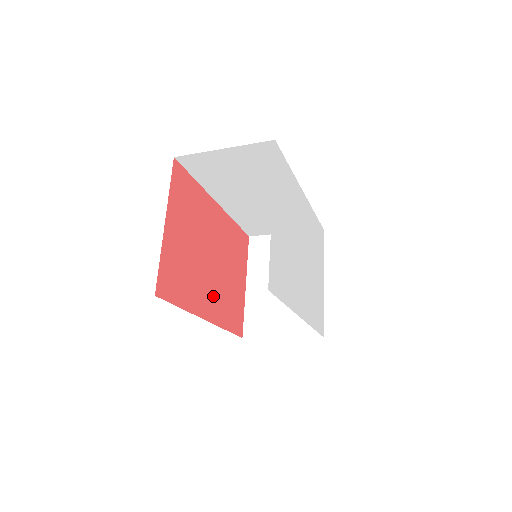
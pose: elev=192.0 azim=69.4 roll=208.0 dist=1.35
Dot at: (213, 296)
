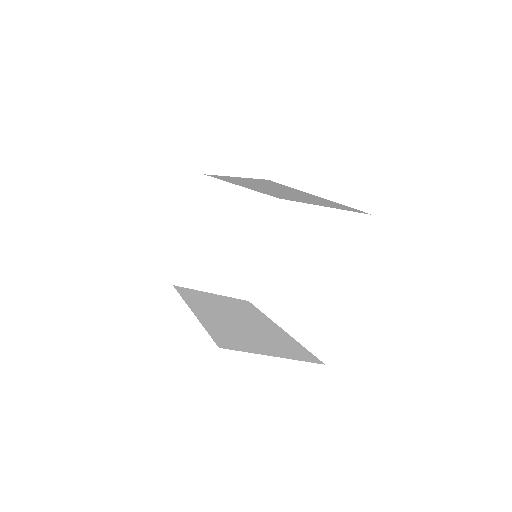
Dot at: occluded
